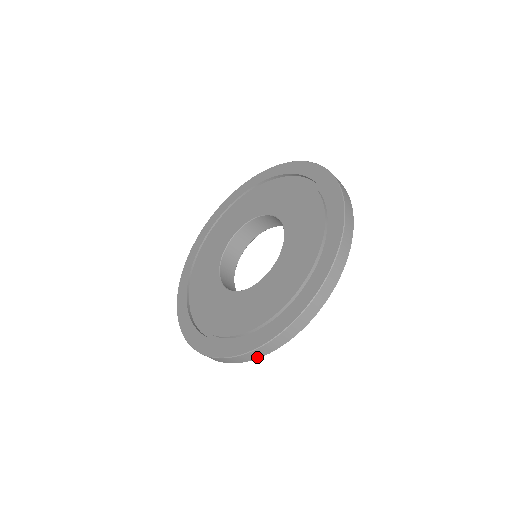
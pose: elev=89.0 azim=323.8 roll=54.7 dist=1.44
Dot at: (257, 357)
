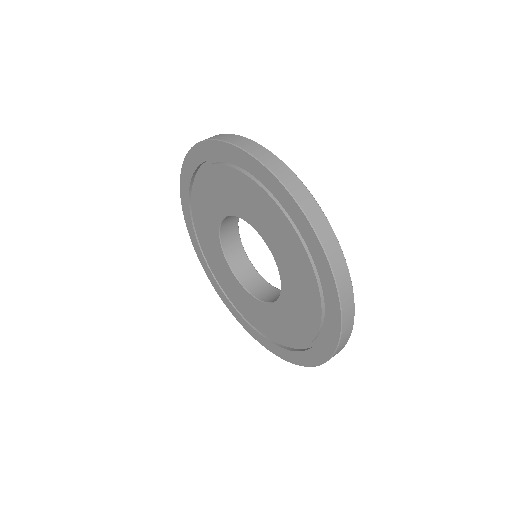
Dot at: (345, 344)
